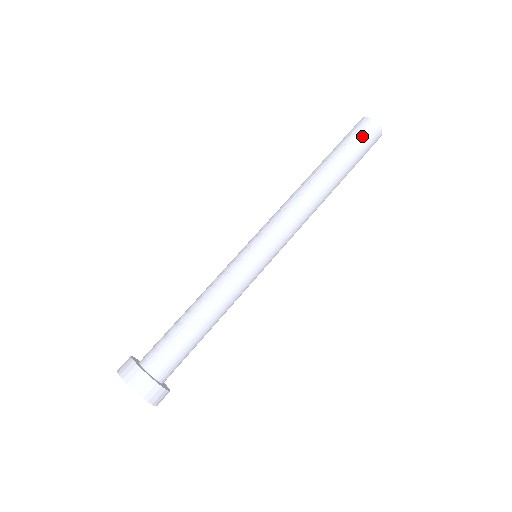
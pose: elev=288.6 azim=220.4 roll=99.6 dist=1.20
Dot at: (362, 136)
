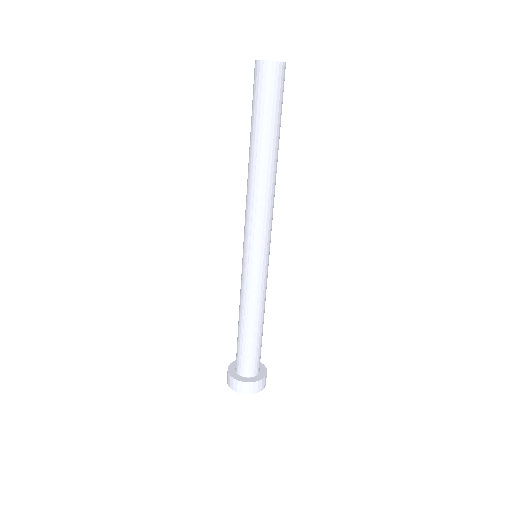
Dot at: (281, 91)
